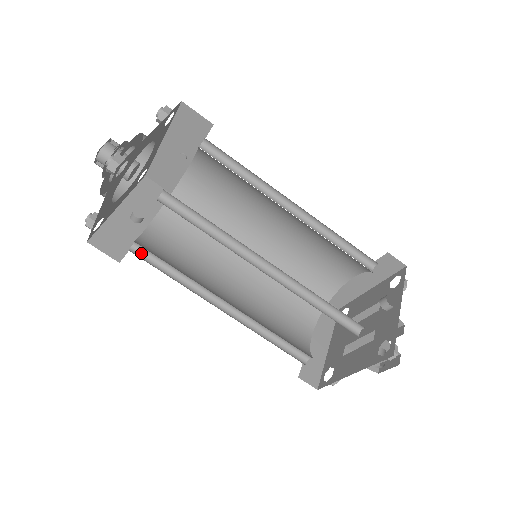
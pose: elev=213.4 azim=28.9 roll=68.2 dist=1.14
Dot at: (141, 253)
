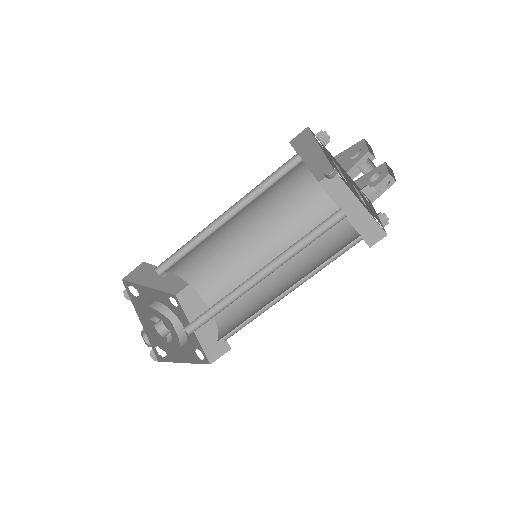
Dot at: (229, 333)
